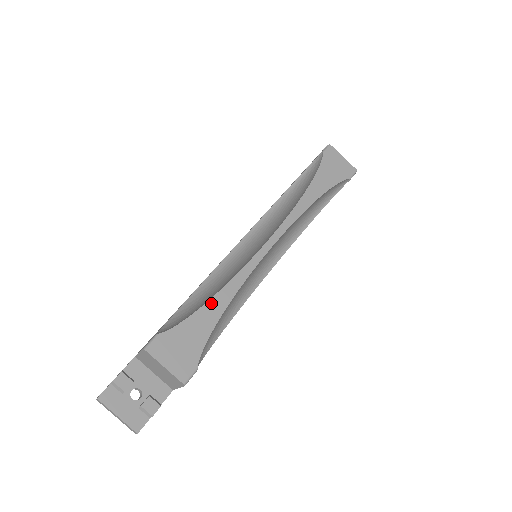
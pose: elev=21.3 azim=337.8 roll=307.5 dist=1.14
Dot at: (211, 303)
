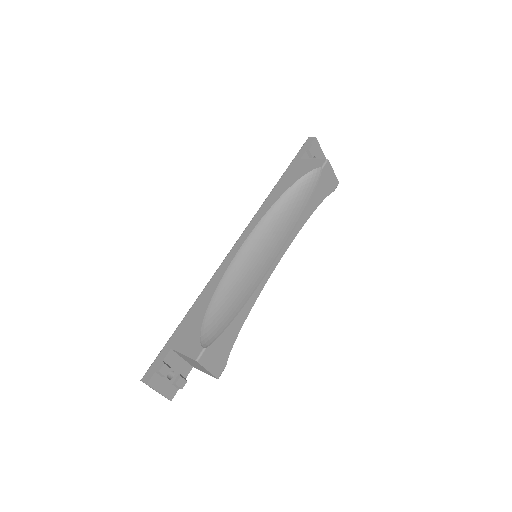
Dot at: (238, 317)
